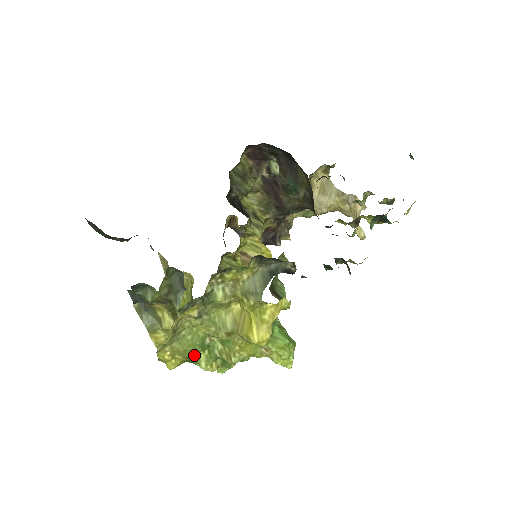
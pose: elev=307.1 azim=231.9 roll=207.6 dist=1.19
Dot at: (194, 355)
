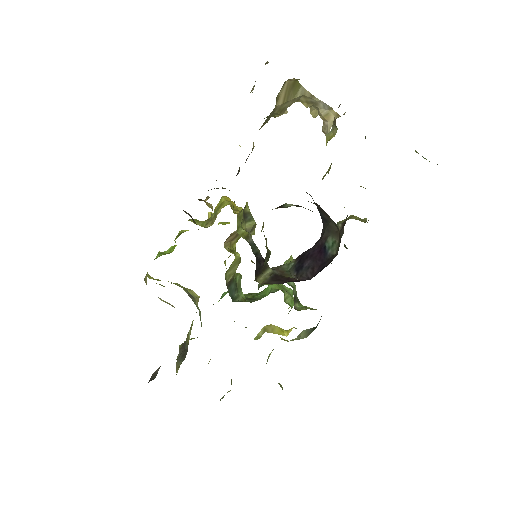
Dot at: occluded
